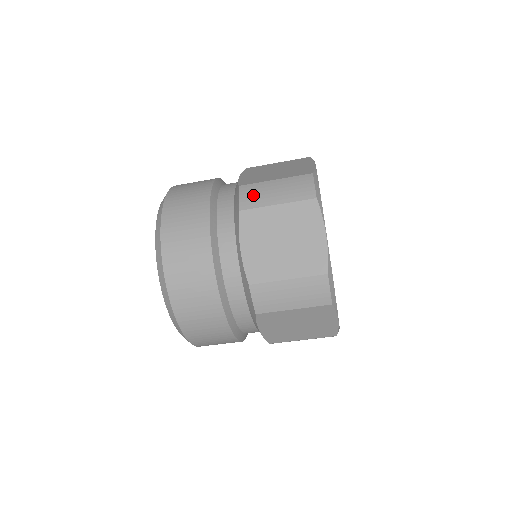
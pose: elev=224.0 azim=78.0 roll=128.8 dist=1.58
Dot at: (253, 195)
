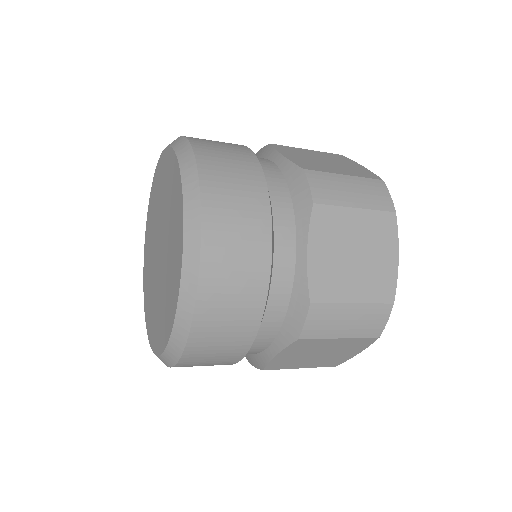
Dot at: (326, 187)
